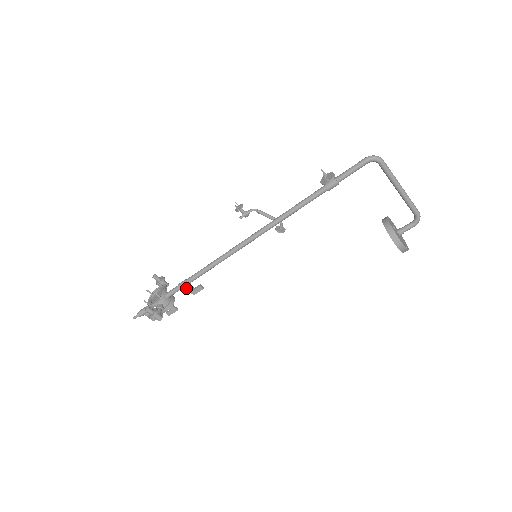
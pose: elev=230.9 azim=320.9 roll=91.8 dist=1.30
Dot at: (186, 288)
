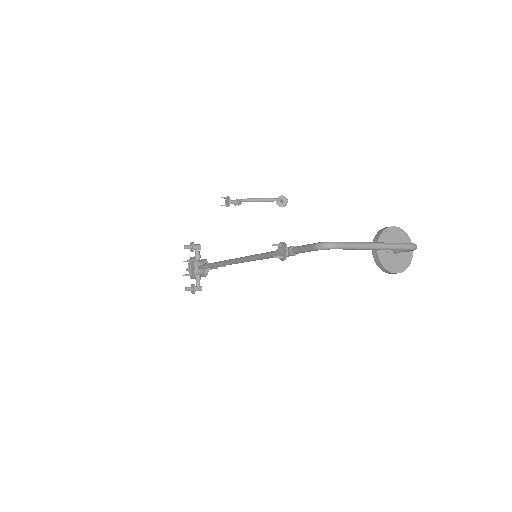
Dot at: occluded
